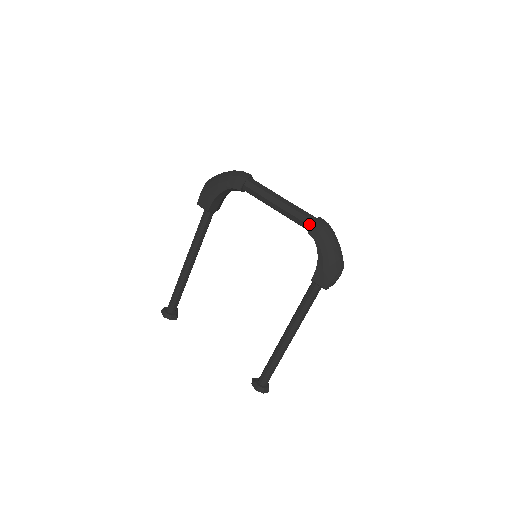
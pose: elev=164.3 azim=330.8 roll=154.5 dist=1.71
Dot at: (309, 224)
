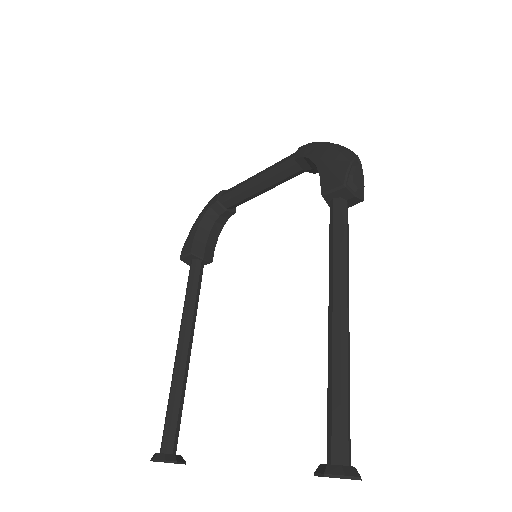
Dot at: (294, 156)
